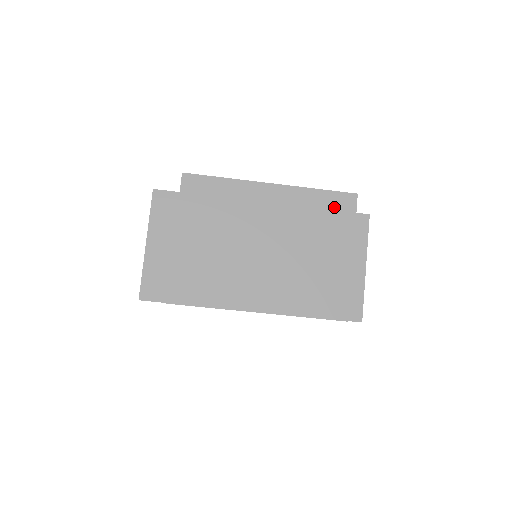
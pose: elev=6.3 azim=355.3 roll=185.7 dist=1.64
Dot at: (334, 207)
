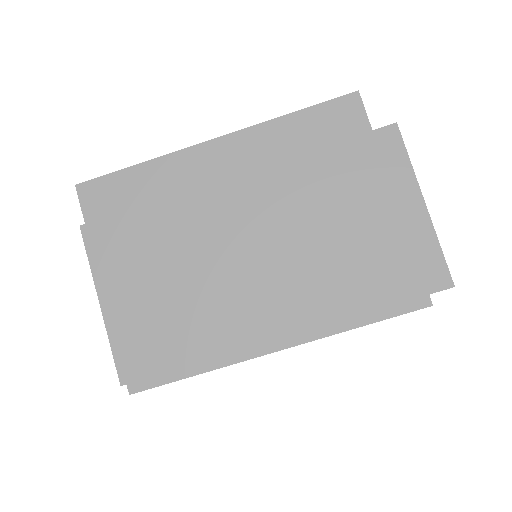
Dot at: (329, 130)
